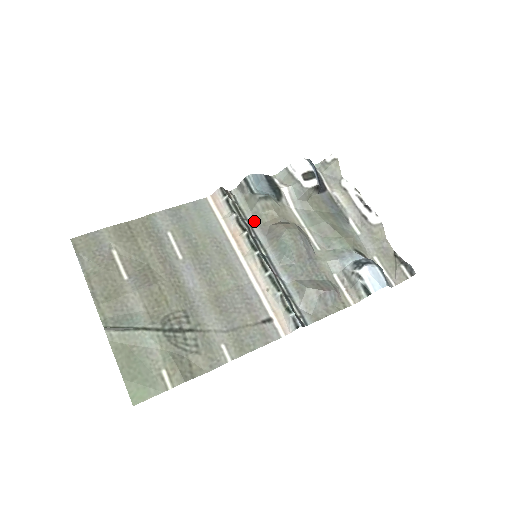
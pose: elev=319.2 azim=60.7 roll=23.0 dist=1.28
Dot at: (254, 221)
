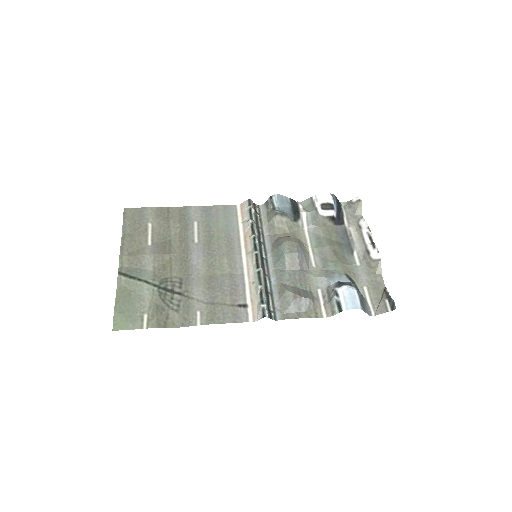
Dot at: (267, 231)
